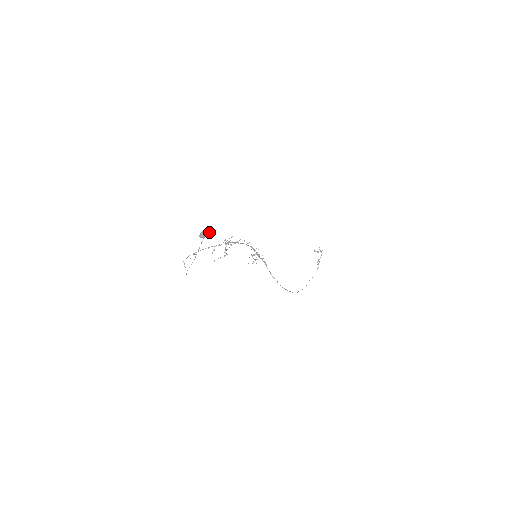
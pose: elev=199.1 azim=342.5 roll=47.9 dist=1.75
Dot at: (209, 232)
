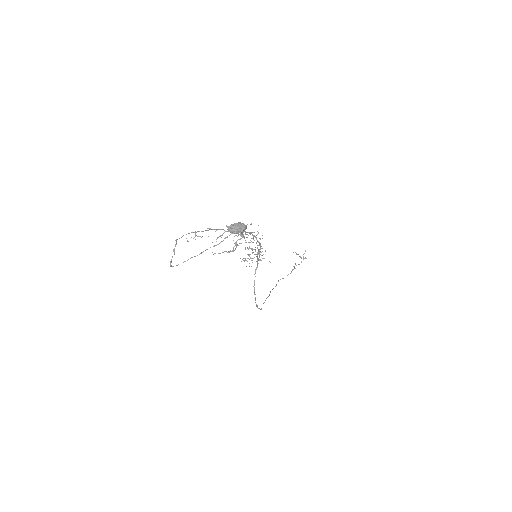
Dot at: (245, 229)
